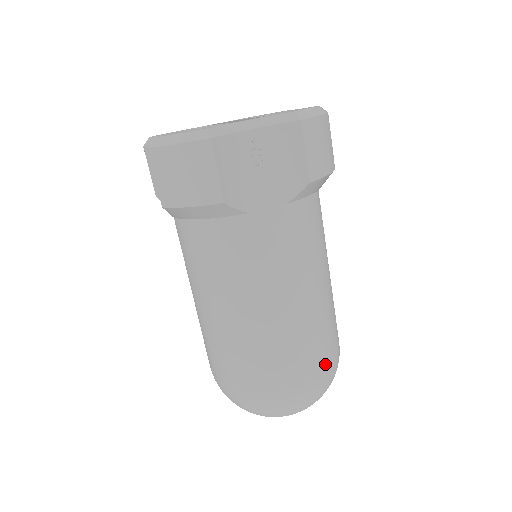
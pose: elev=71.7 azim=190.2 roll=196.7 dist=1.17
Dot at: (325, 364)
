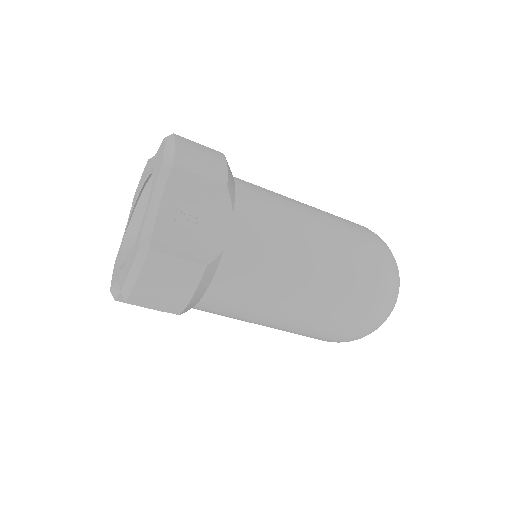
Dot at: (374, 249)
